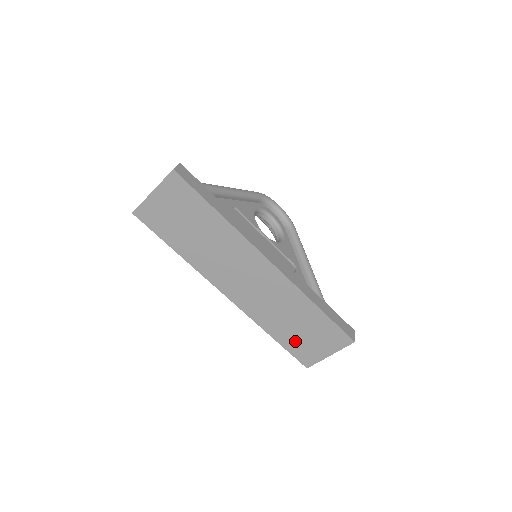
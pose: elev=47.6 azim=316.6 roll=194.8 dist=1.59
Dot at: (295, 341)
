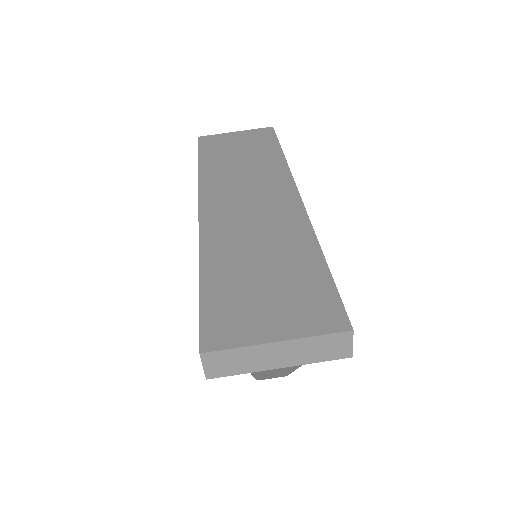
Dot at: (233, 291)
